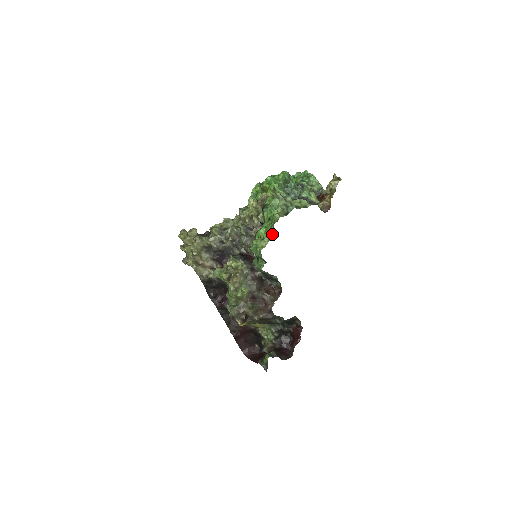
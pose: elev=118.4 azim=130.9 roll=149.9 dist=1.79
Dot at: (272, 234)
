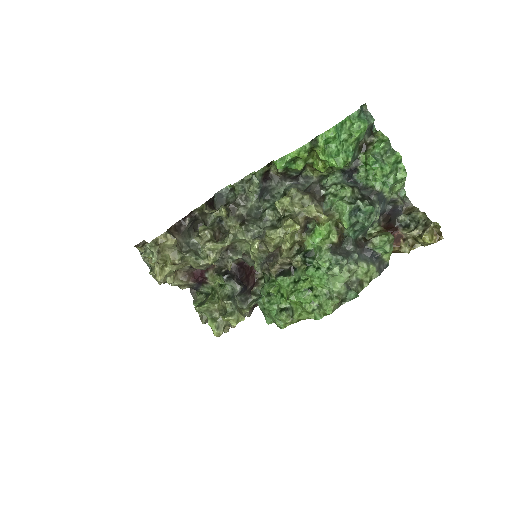
Dot at: occluded
